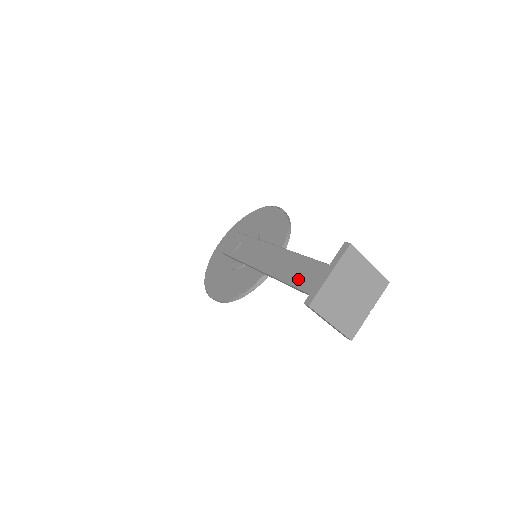
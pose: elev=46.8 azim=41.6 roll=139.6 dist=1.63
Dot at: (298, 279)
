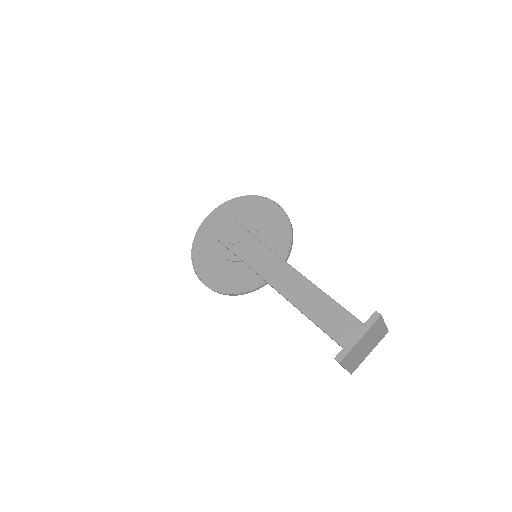
Dot at: (313, 311)
